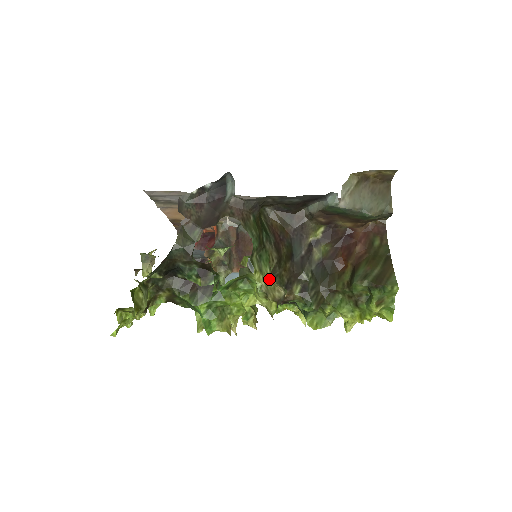
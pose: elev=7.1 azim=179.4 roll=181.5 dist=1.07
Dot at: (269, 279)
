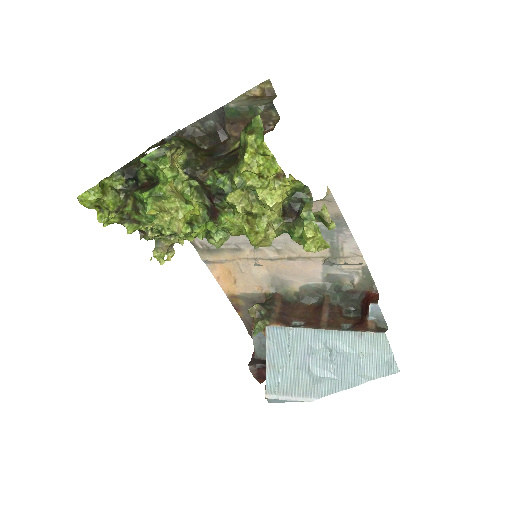
Dot at: occluded
